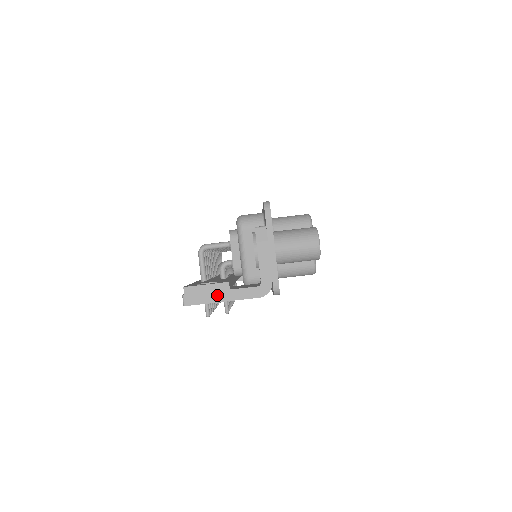
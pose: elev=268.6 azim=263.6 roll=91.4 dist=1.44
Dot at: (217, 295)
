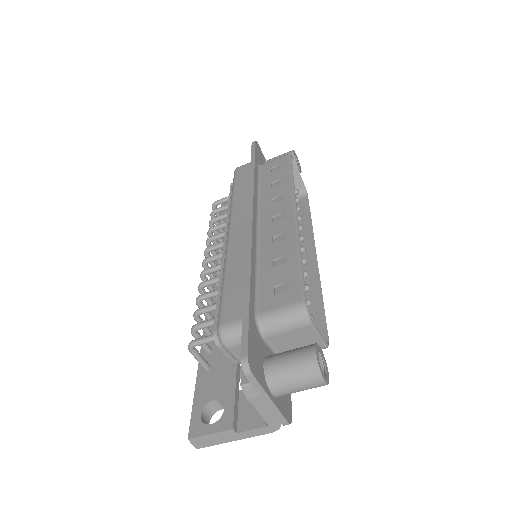
Dot at: (225, 438)
